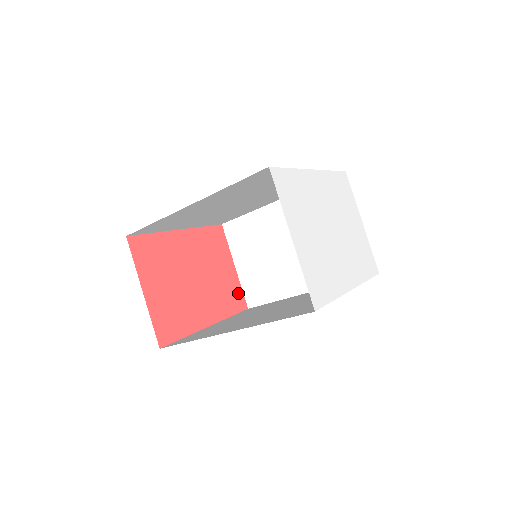
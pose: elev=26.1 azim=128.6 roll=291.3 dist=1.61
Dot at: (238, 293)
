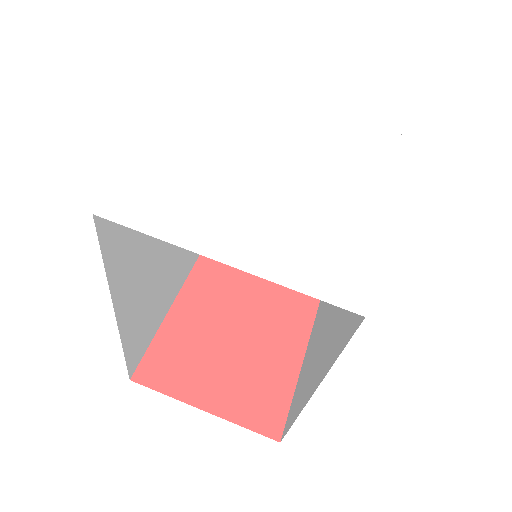
Dot at: occluded
